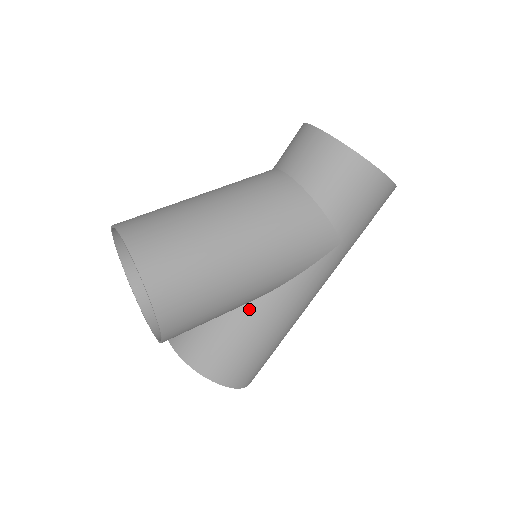
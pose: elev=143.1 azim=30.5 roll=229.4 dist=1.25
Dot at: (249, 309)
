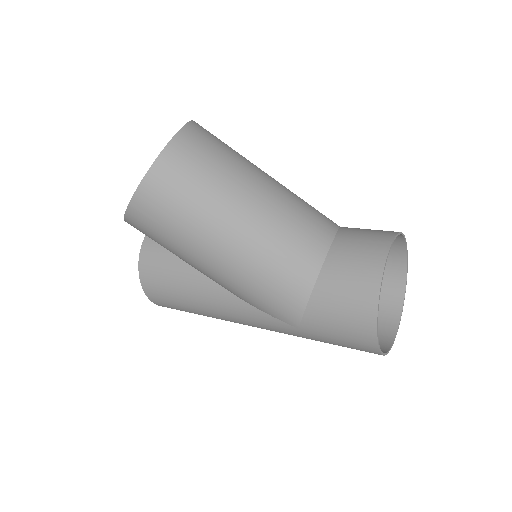
Dot at: (201, 276)
